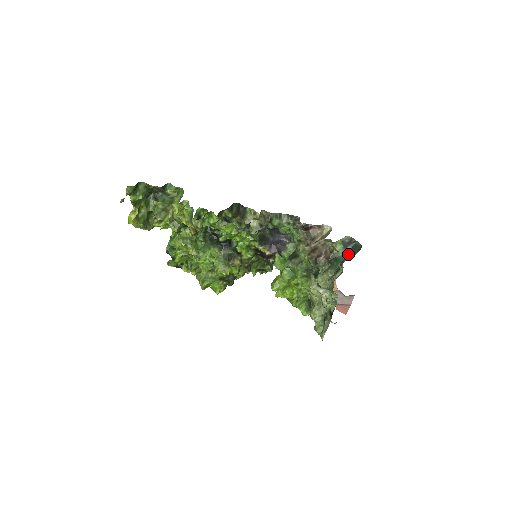
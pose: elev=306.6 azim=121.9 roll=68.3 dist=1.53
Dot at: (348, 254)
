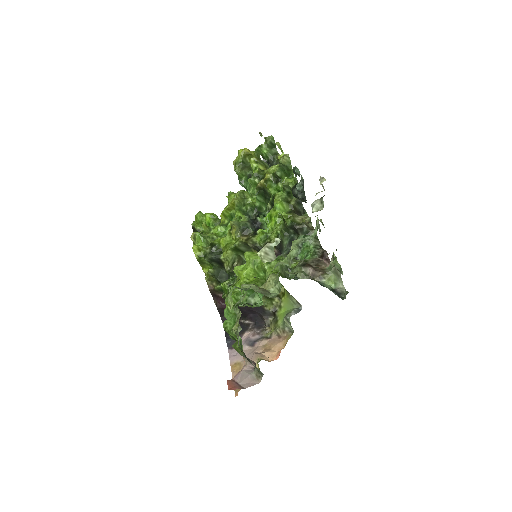
Dot at: occluded
